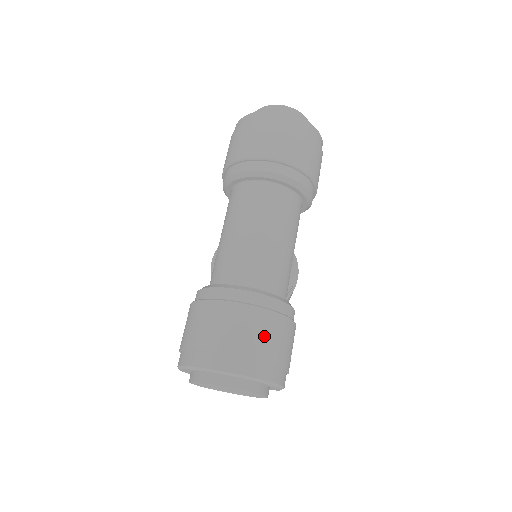
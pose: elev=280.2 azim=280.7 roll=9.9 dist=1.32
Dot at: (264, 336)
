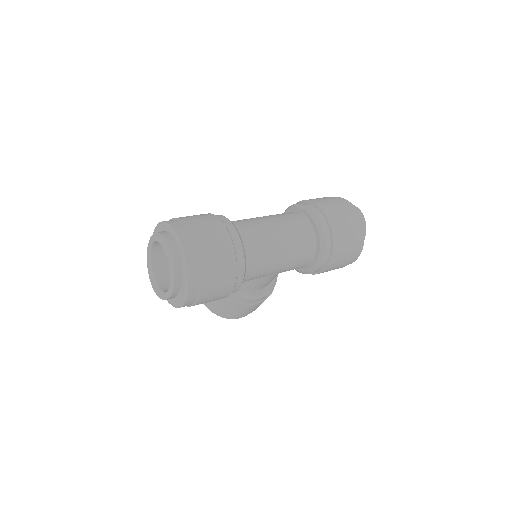
Dot at: (217, 258)
